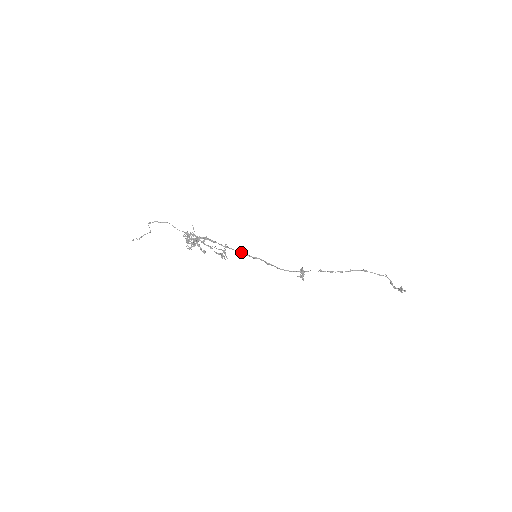
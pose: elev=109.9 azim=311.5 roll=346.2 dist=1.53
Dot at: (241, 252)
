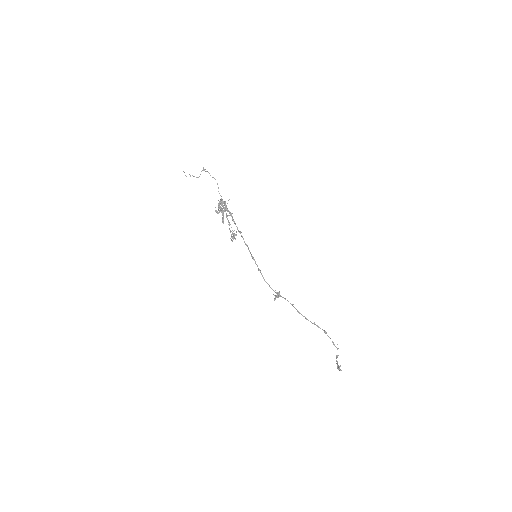
Dot at: (247, 245)
